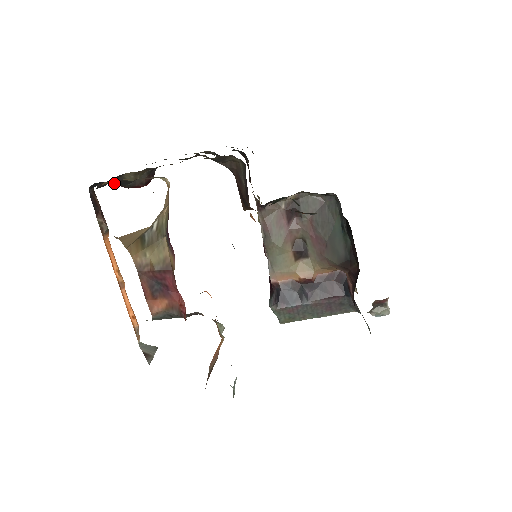
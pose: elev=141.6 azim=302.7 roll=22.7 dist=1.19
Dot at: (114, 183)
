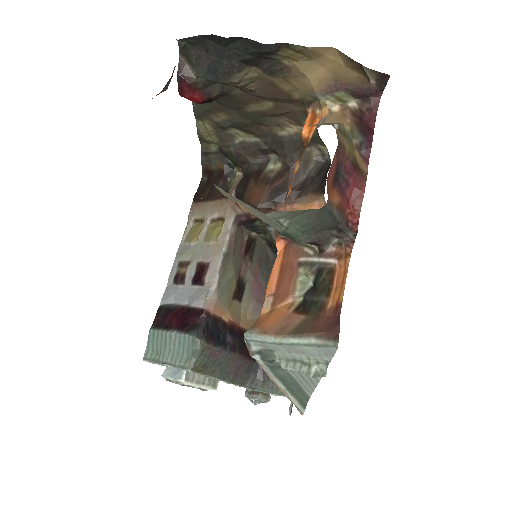
Dot at: (211, 62)
